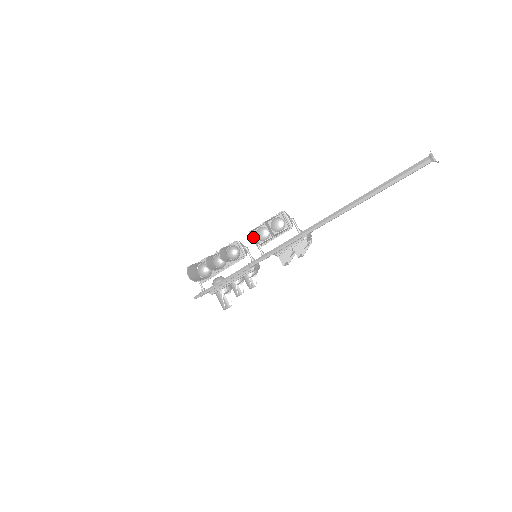
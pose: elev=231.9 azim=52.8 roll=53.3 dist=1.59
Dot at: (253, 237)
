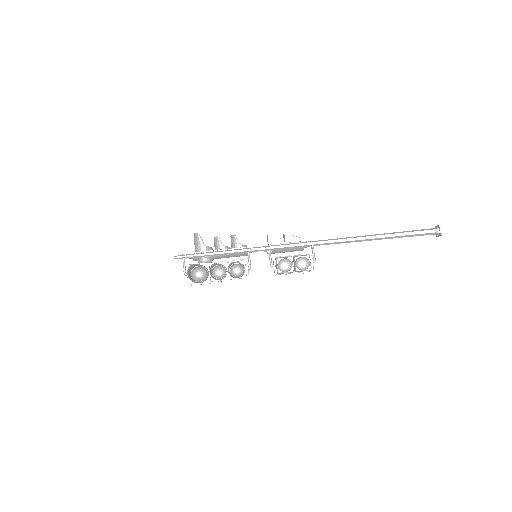
Dot at: occluded
